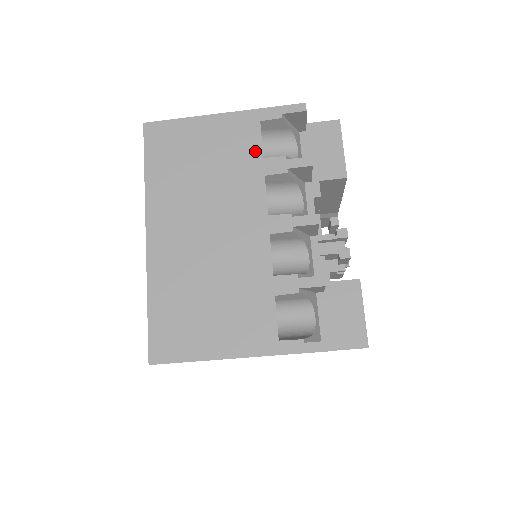
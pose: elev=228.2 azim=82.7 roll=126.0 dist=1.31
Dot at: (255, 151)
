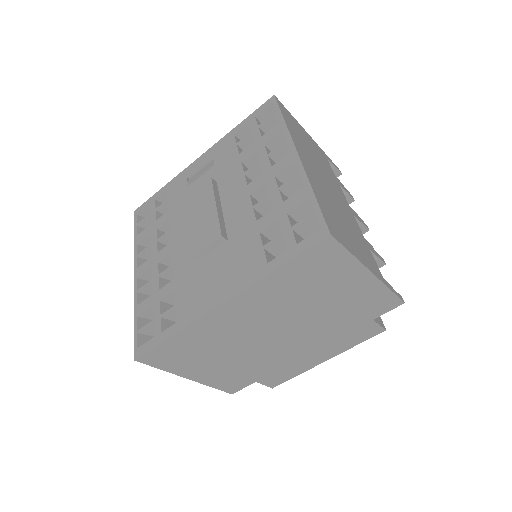
Dot at: (331, 169)
